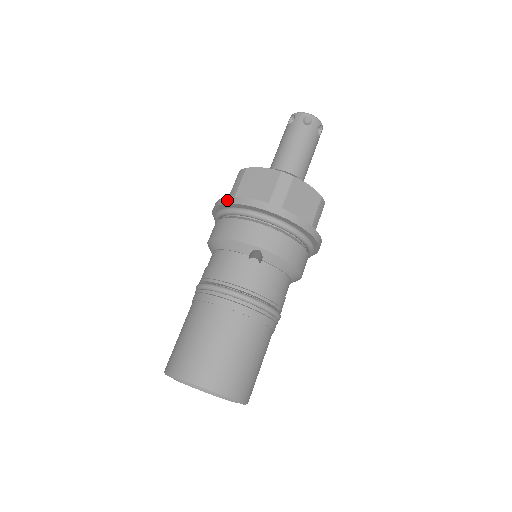
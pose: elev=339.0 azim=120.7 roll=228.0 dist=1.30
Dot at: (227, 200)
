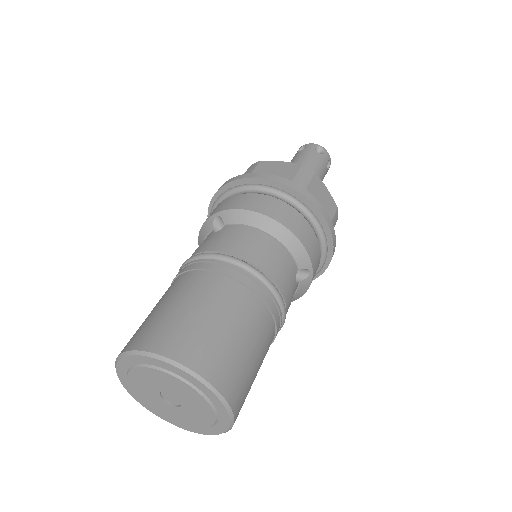
Dot at: occluded
